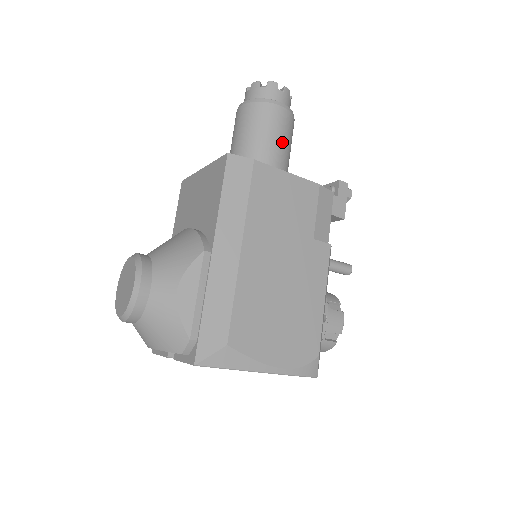
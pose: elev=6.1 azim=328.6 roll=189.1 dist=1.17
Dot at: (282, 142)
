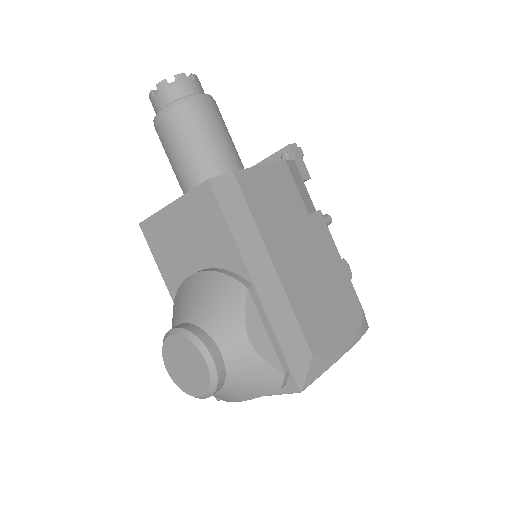
Dot at: (225, 135)
